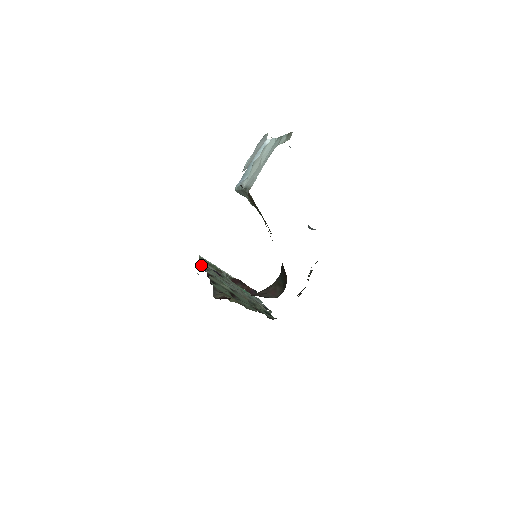
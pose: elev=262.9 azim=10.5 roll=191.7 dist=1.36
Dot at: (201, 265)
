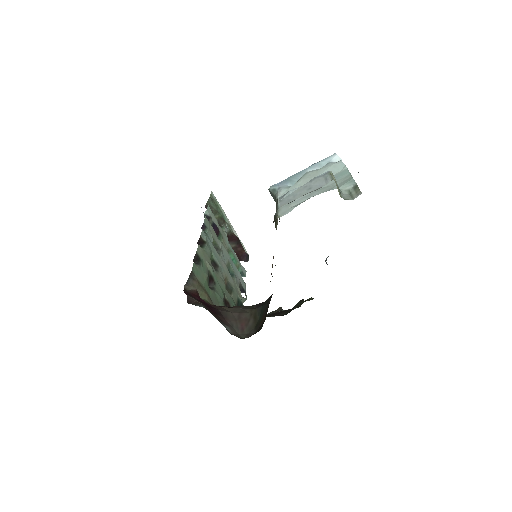
Dot at: (205, 212)
